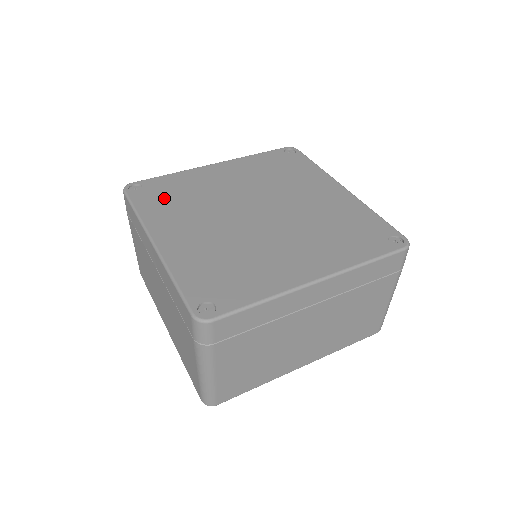
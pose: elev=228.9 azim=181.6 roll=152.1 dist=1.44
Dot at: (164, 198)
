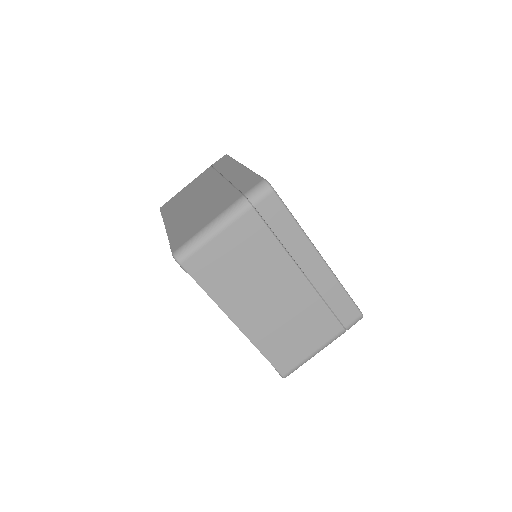
Dot at: occluded
